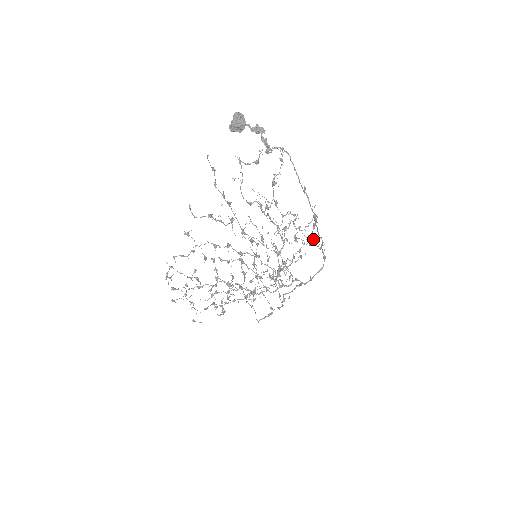
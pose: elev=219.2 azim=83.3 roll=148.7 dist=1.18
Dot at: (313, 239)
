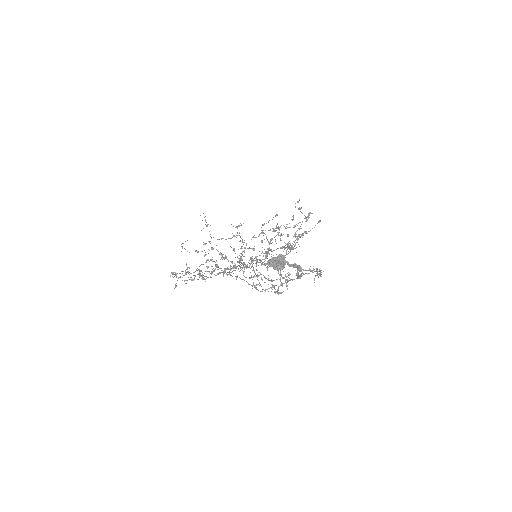
Dot at: (309, 215)
